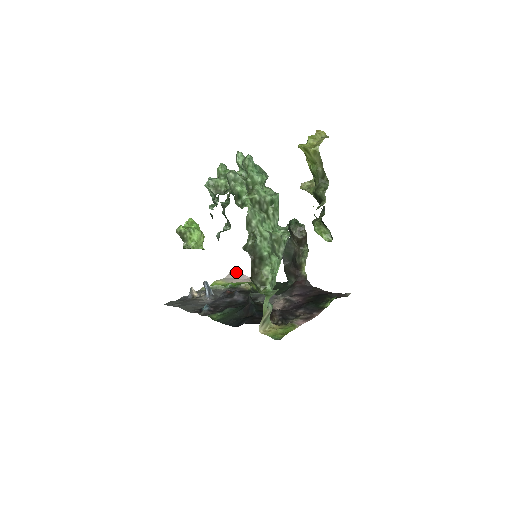
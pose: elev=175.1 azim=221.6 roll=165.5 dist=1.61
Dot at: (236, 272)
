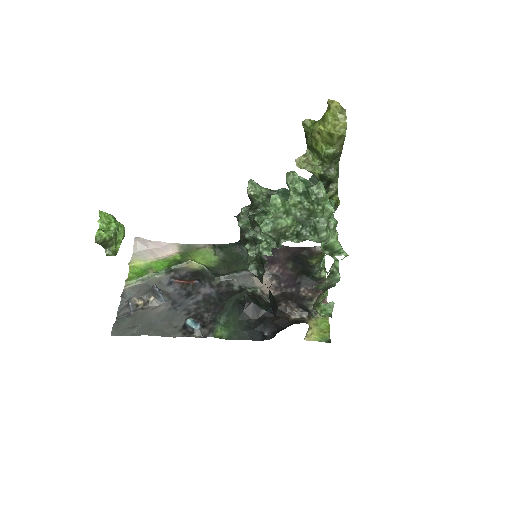
Dot at: (144, 240)
